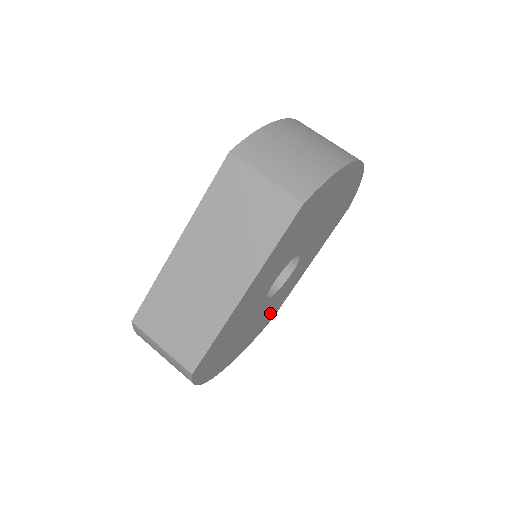
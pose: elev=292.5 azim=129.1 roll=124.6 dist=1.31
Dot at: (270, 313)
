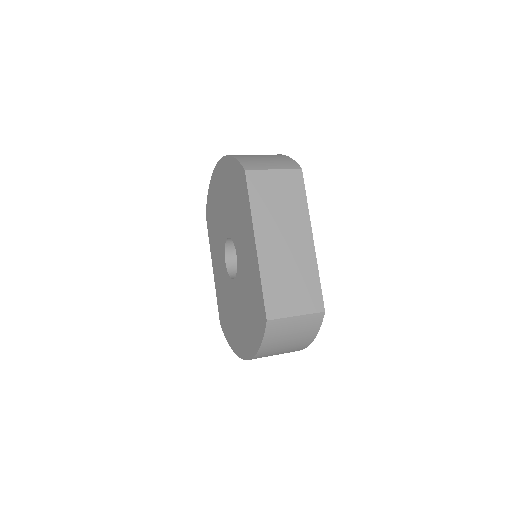
Dot at: occluded
